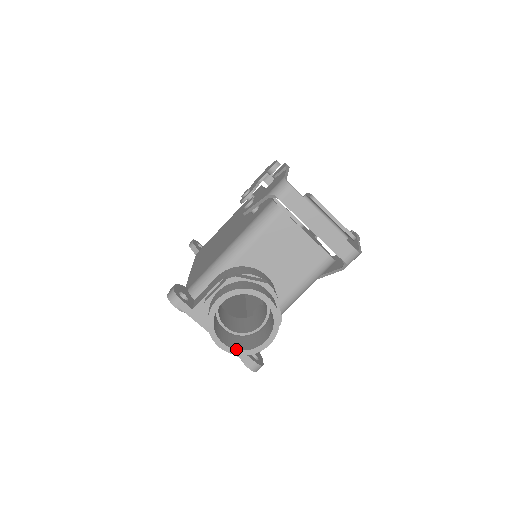
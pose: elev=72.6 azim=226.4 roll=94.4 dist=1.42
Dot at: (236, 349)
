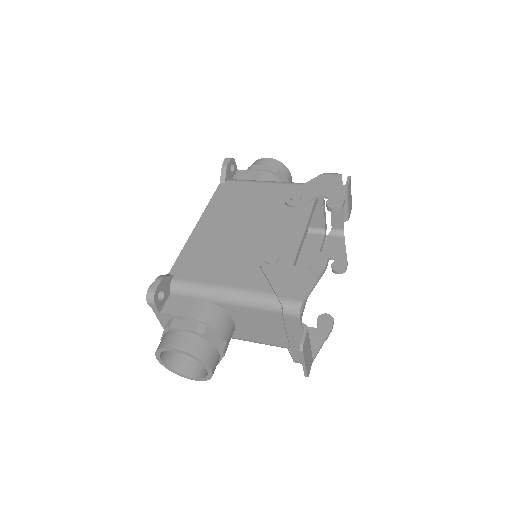
Dot at: (168, 366)
